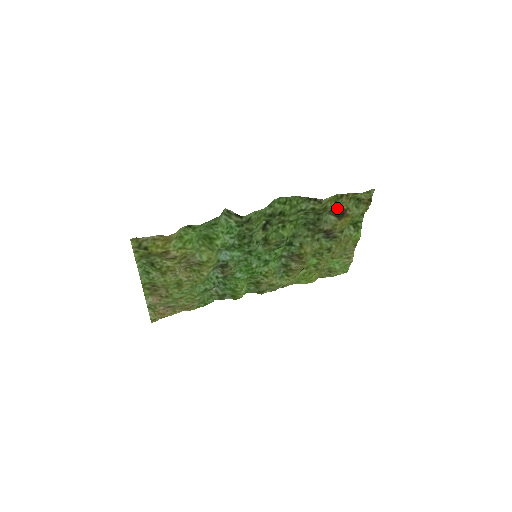
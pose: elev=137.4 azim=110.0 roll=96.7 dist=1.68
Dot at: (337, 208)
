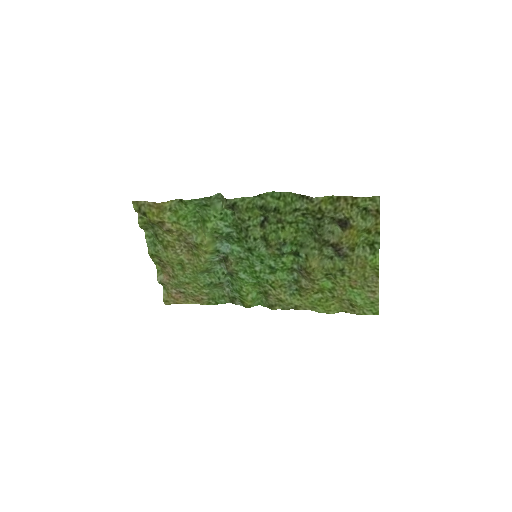
Dot at: (338, 215)
